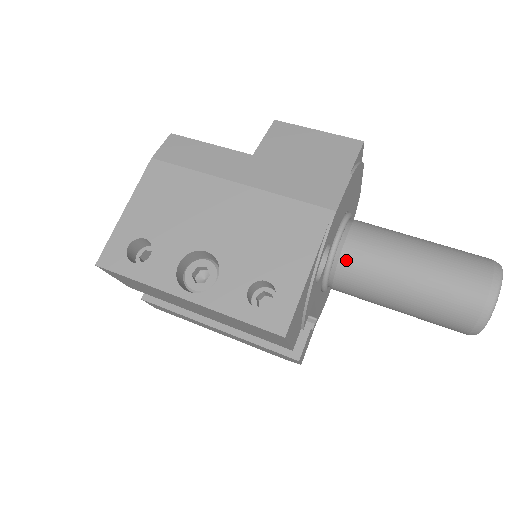
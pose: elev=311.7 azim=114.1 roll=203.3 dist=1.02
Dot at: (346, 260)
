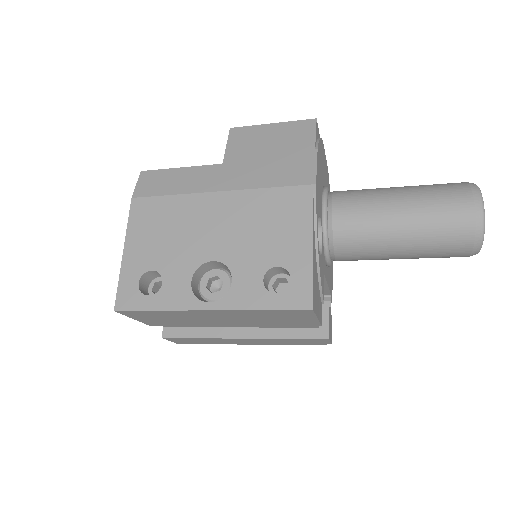
Dot at: (339, 228)
